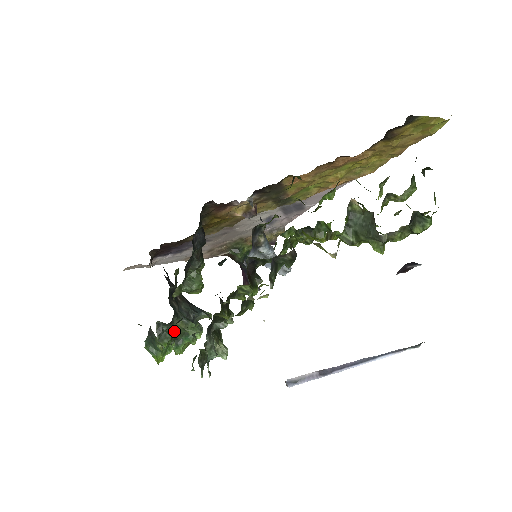
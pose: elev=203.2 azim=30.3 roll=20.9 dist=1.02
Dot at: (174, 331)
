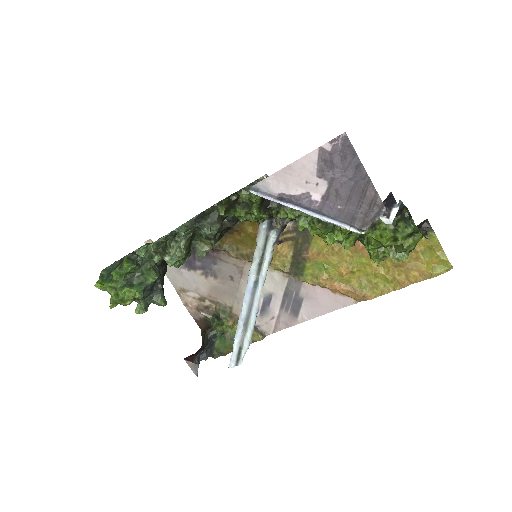
Dot at: (141, 267)
